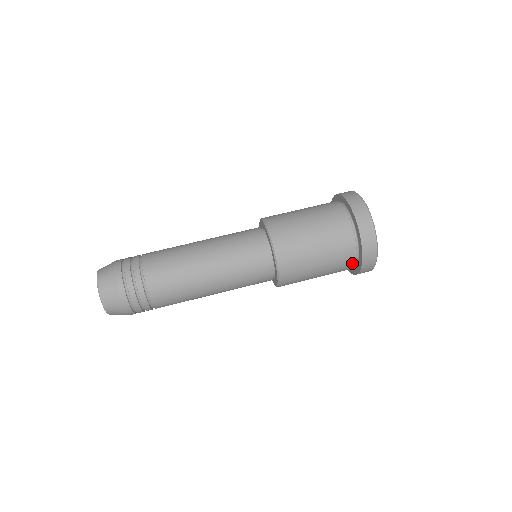
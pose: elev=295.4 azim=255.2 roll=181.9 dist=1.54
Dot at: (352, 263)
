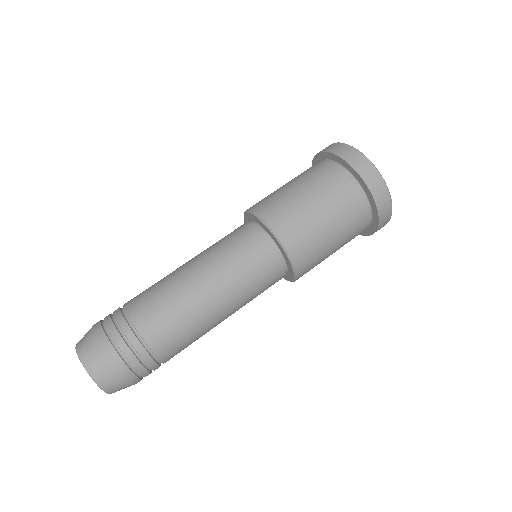
Dot at: (366, 225)
